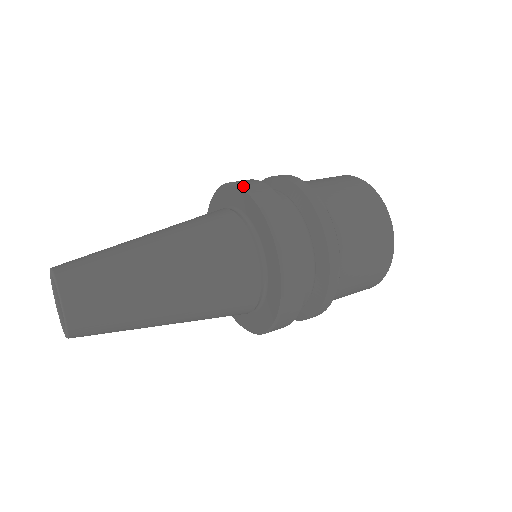
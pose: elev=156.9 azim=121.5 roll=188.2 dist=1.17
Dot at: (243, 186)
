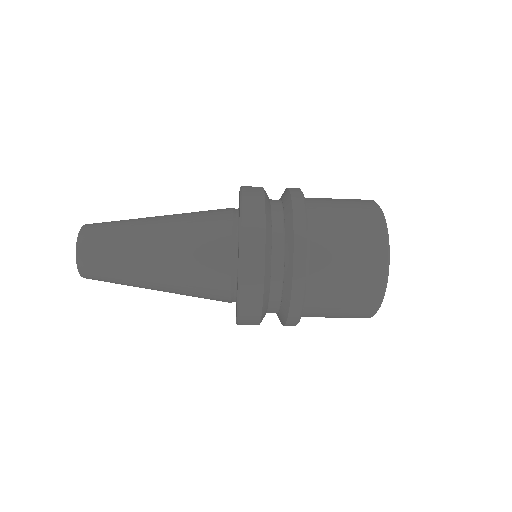
Dot at: (241, 186)
